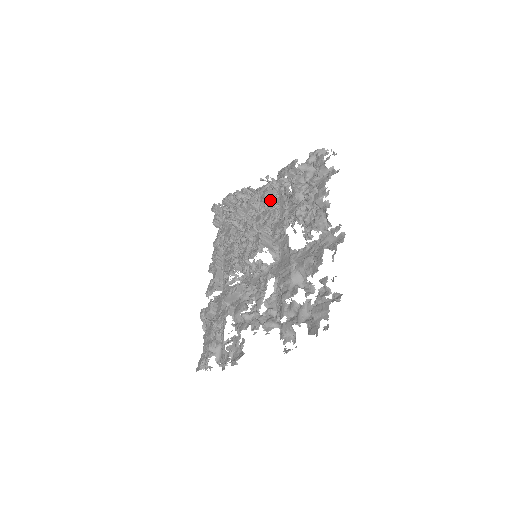
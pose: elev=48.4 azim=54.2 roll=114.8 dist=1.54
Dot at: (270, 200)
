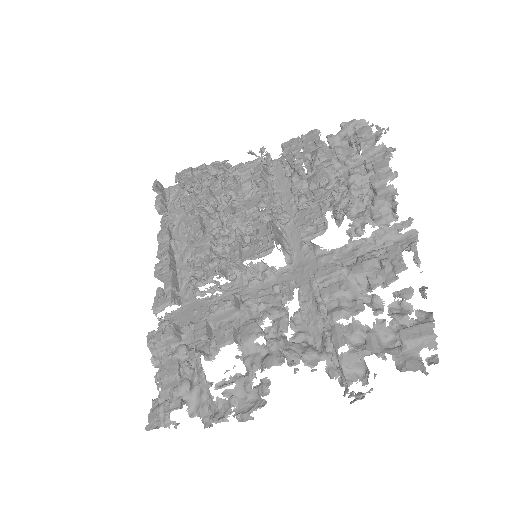
Dot at: (265, 181)
